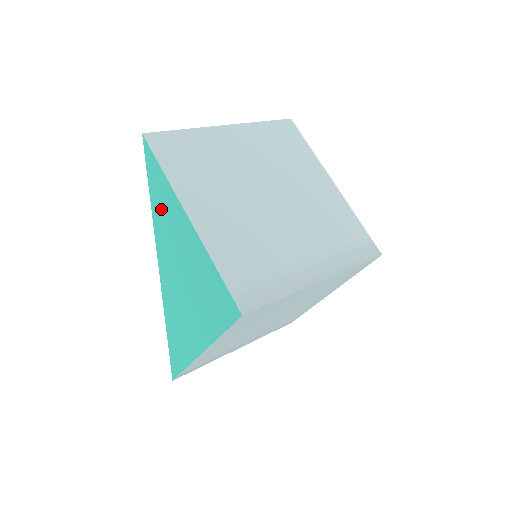
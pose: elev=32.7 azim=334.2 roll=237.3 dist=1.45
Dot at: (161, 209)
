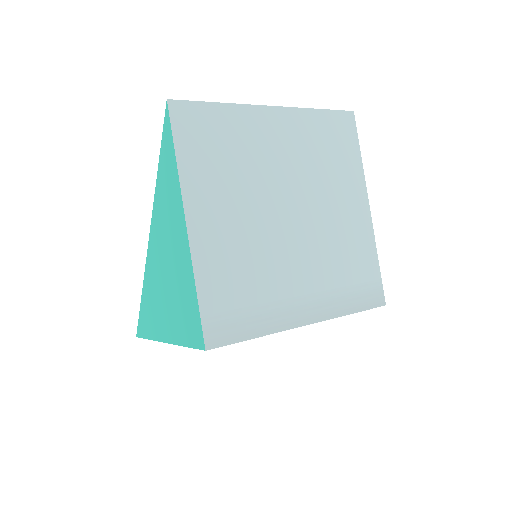
Dot at: (164, 190)
